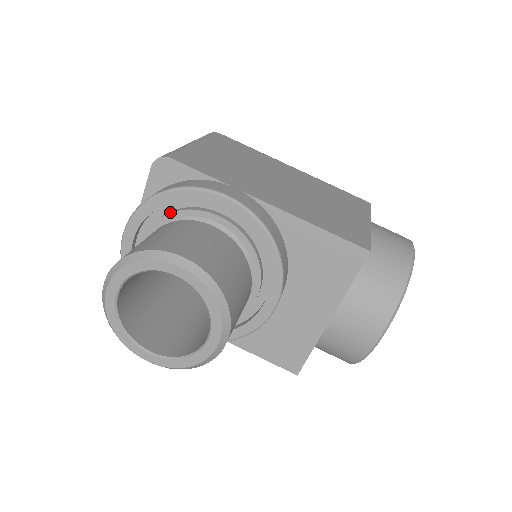
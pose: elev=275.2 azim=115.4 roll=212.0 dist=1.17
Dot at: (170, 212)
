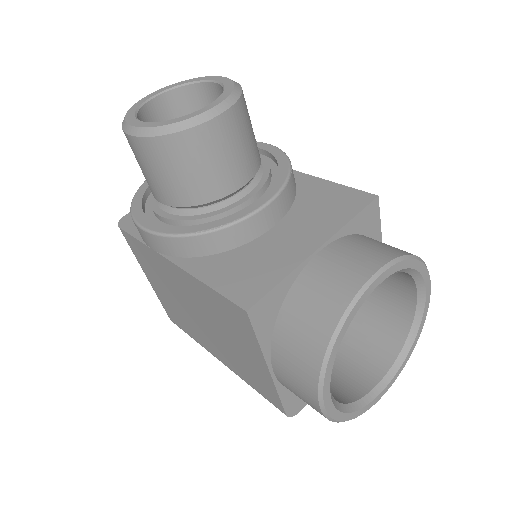
Dot at: occluded
